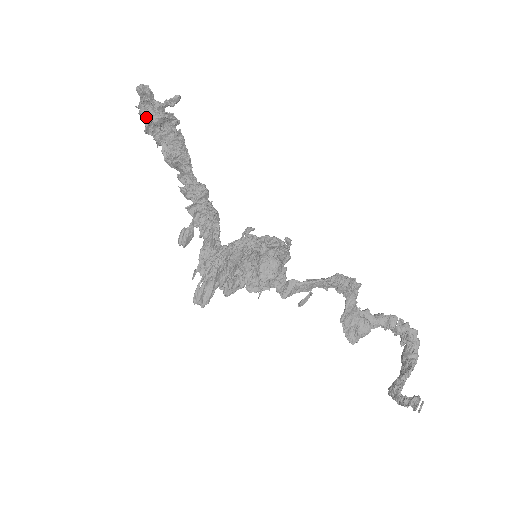
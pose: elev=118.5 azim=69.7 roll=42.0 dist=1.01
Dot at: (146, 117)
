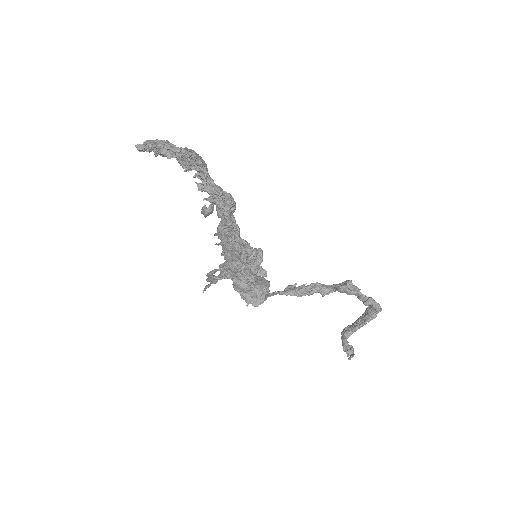
Dot at: occluded
